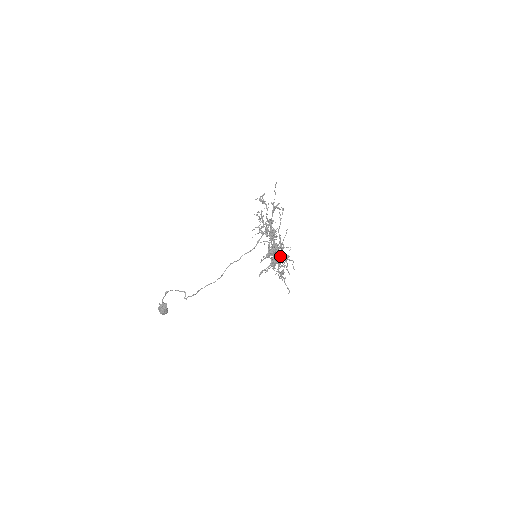
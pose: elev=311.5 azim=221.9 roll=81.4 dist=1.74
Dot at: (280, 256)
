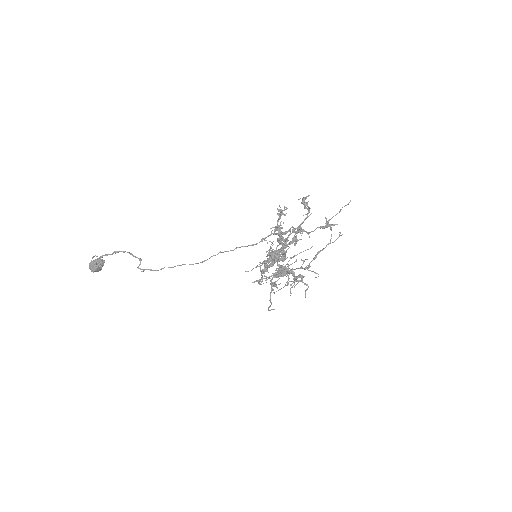
Dot at: (292, 272)
